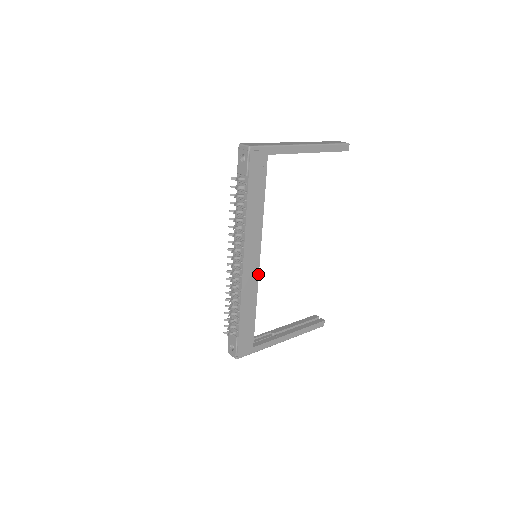
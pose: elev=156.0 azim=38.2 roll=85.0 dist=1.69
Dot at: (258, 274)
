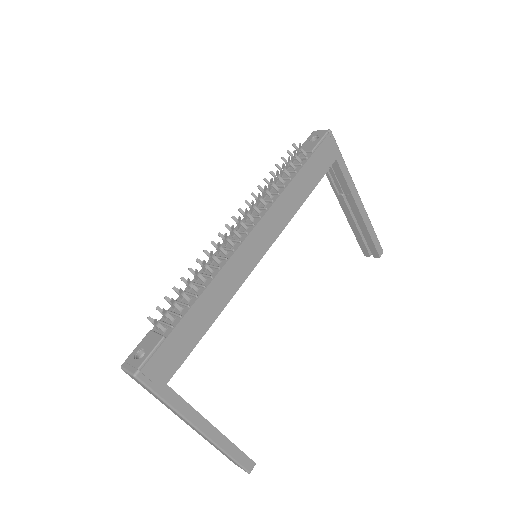
Dot at: (249, 273)
